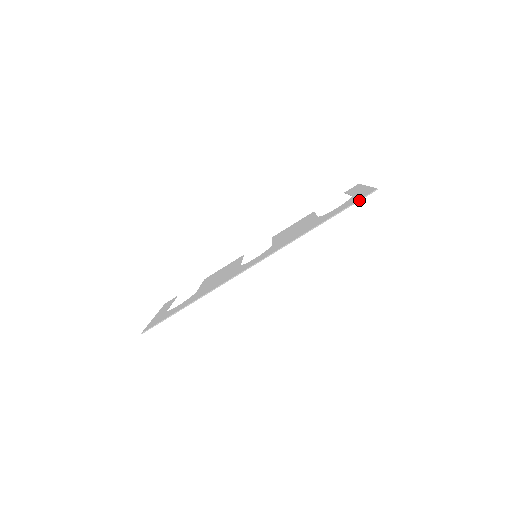
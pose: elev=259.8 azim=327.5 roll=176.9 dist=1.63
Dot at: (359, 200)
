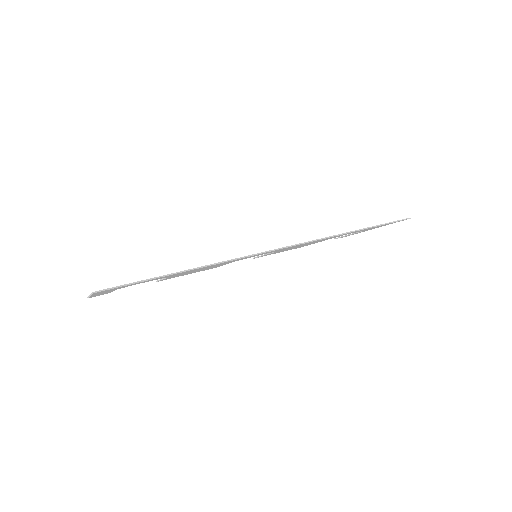
Dot at: (393, 221)
